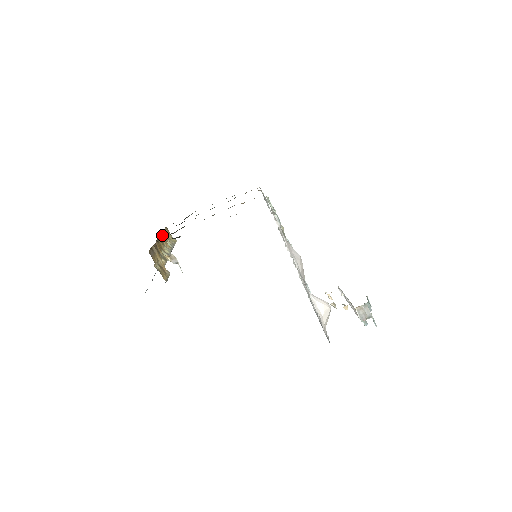
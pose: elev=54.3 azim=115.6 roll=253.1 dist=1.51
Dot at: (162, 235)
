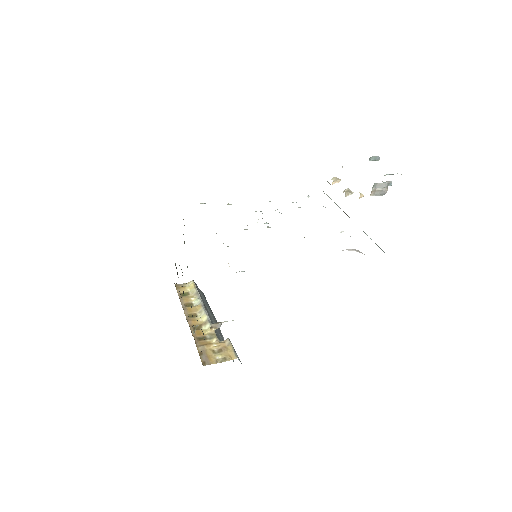
Dot at: (185, 309)
